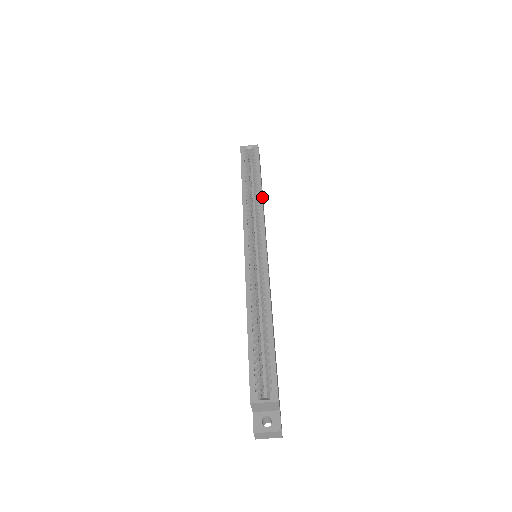
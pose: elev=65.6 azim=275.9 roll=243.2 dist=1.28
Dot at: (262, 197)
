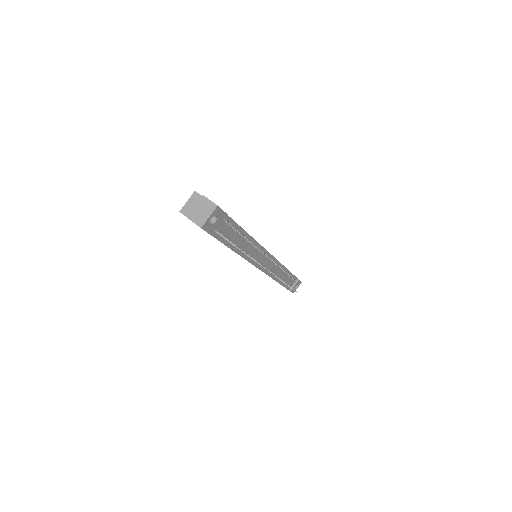
Dot at: occluded
